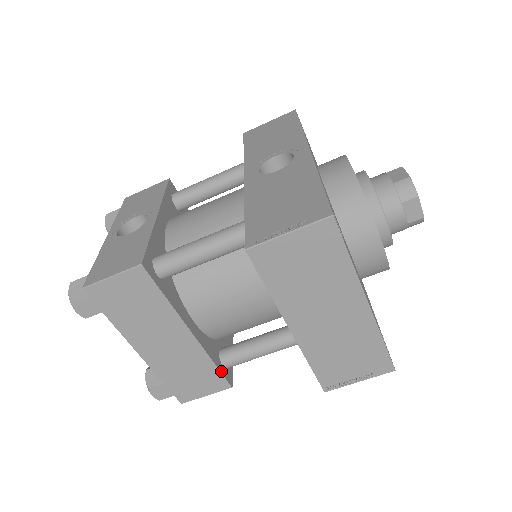
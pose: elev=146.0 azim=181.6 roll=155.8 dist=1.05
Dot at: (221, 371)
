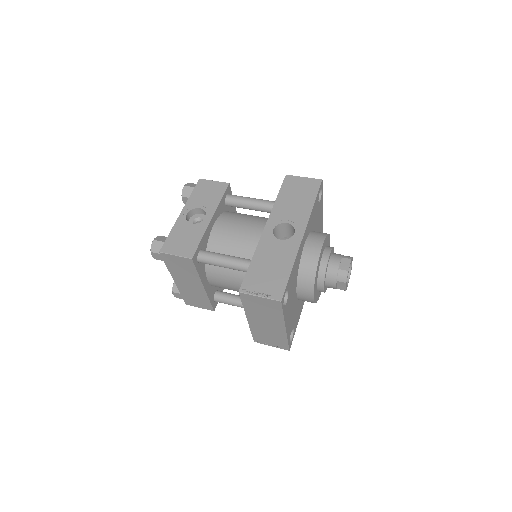
Dot at: (212, 304)
